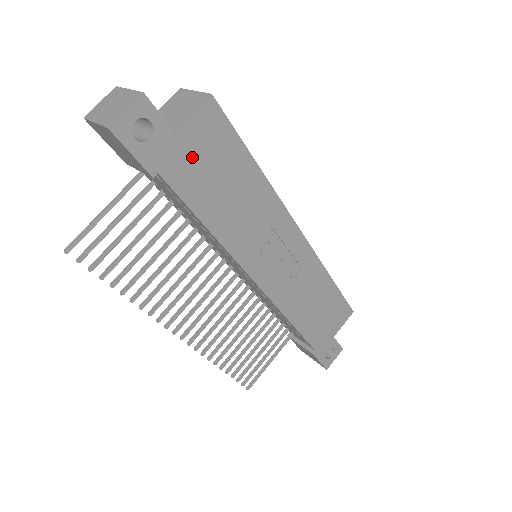
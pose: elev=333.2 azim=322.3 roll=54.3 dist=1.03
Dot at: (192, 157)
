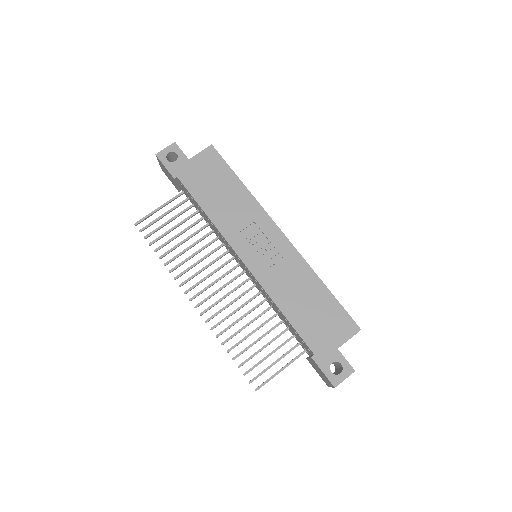
Dot at: (198, 172)
